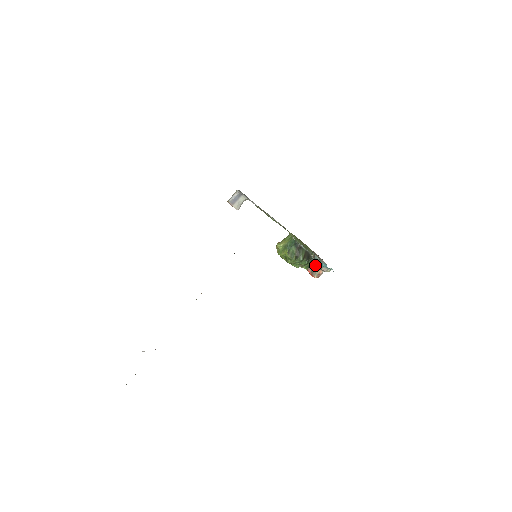
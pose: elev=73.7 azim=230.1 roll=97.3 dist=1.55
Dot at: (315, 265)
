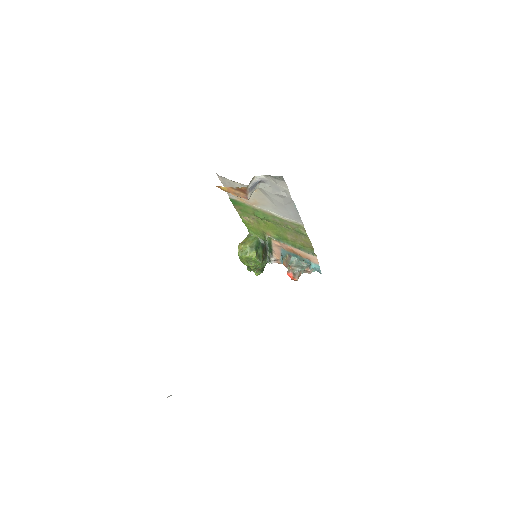
Dot at: (297, 267)
